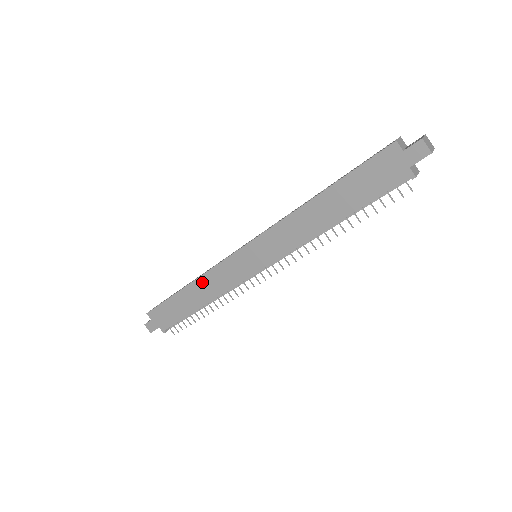
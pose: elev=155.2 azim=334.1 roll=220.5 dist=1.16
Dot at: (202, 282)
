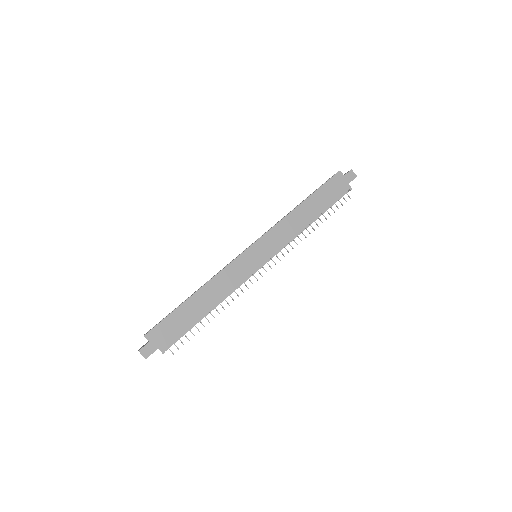
Dot at: (212, 284)
